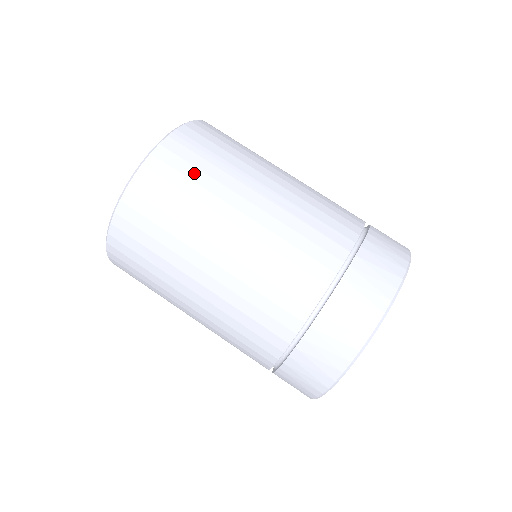
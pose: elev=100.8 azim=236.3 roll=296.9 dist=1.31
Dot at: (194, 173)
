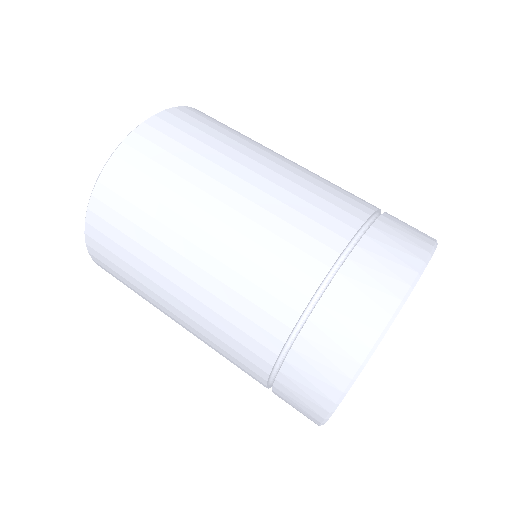
Dot at: (208, 129)
